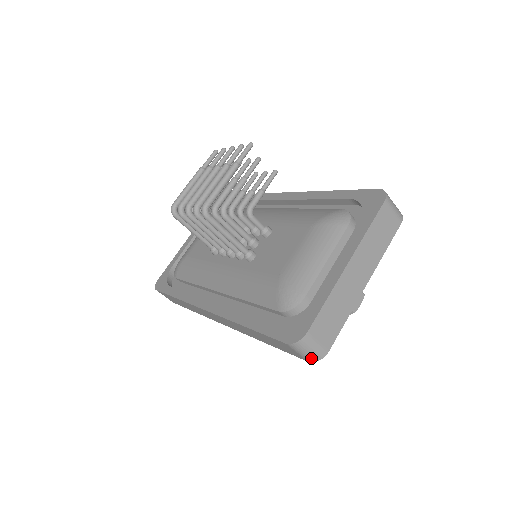
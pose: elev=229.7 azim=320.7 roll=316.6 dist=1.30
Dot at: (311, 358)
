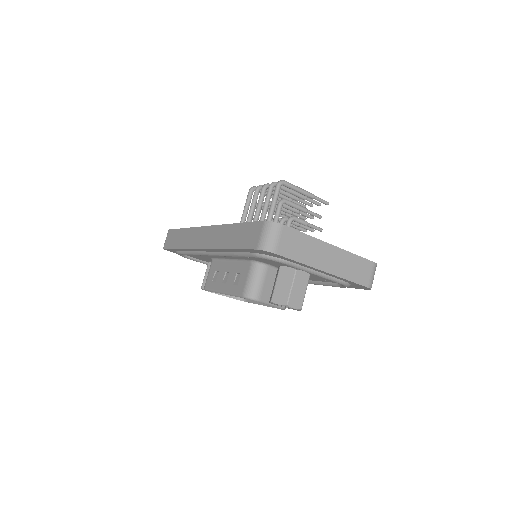
Dot at: (264, 244)
